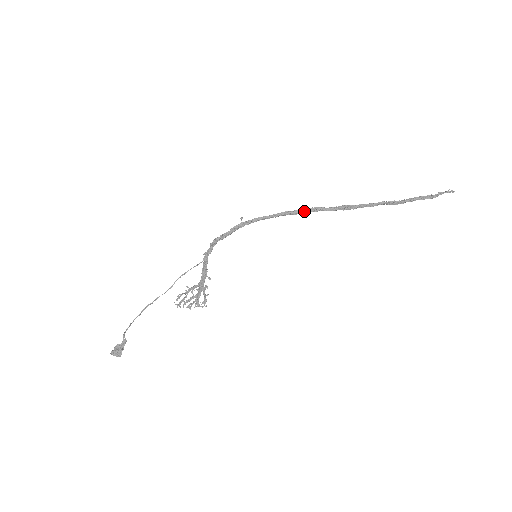
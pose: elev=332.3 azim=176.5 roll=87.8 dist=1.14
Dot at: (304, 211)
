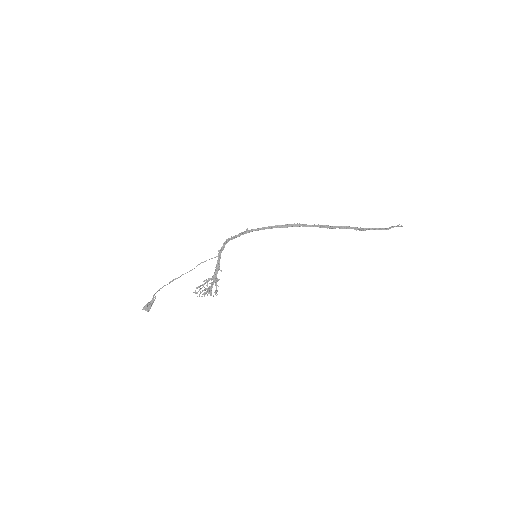
Dot at: (291, 225)
